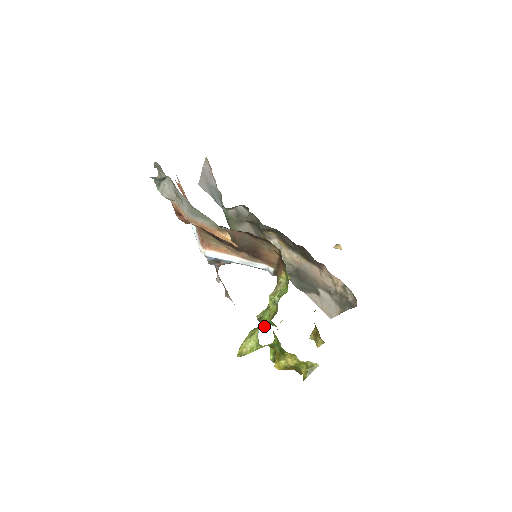
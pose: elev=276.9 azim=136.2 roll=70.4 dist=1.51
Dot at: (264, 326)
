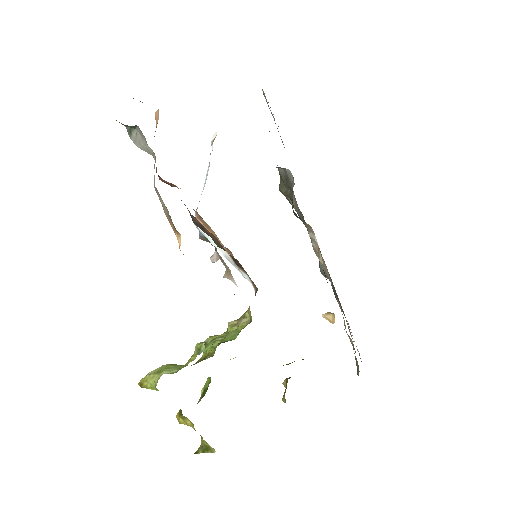
Dot at: (171, 372)
